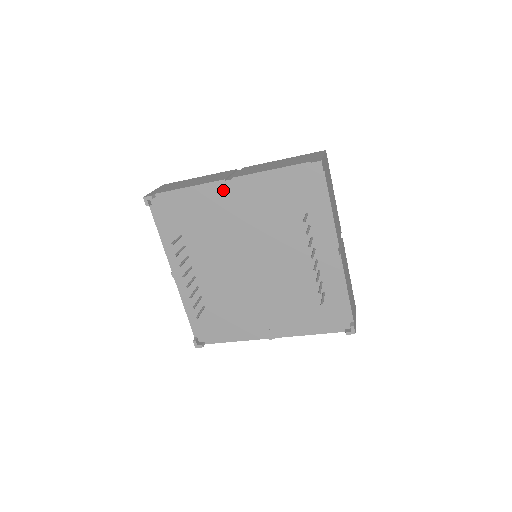
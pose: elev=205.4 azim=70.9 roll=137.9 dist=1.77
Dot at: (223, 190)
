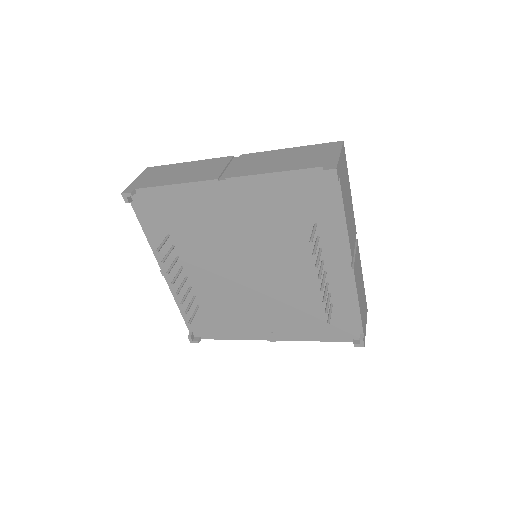
Dot at: (215, 191)
